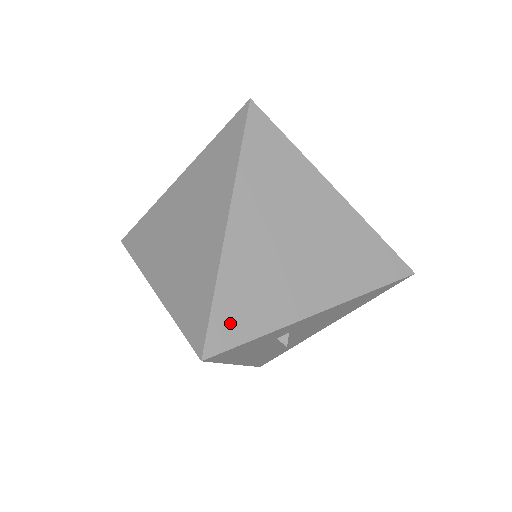
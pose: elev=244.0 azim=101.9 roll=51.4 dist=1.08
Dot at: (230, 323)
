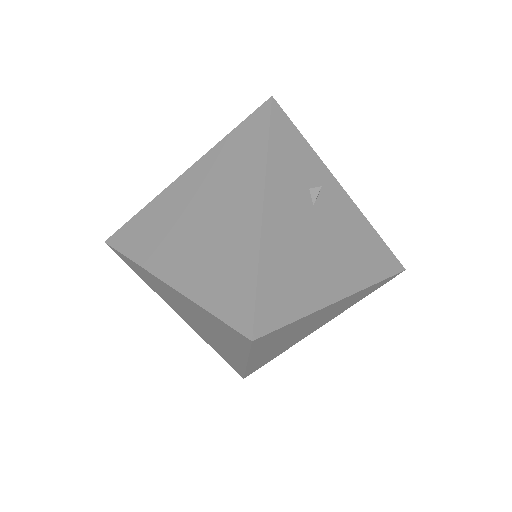
Dot at: occluded
